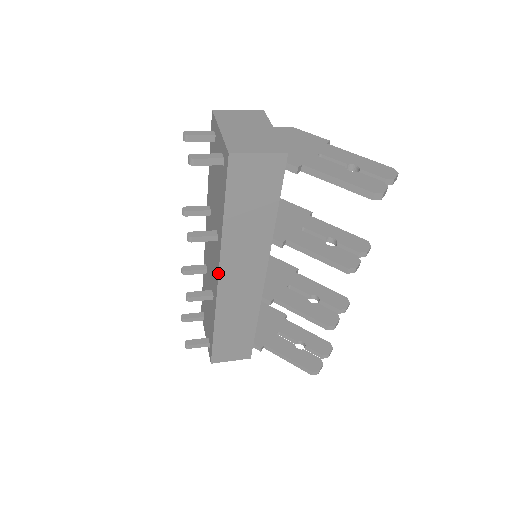
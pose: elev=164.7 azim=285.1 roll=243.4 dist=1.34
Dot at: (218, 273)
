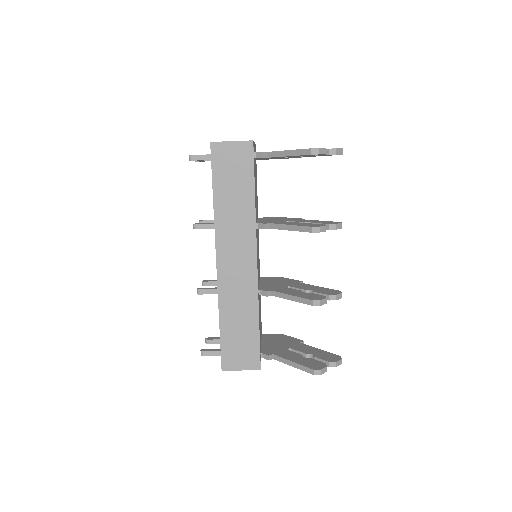
Dot at: occluded
